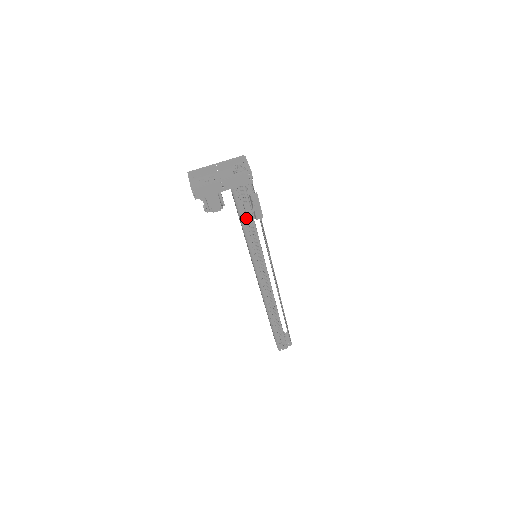
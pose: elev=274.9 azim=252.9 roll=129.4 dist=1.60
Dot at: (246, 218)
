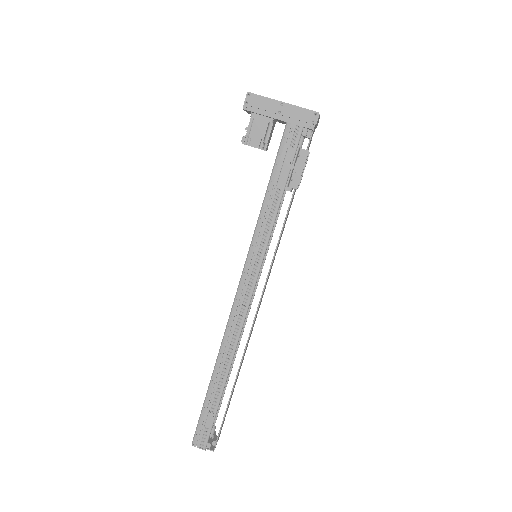
Dot at: (279, 175)
